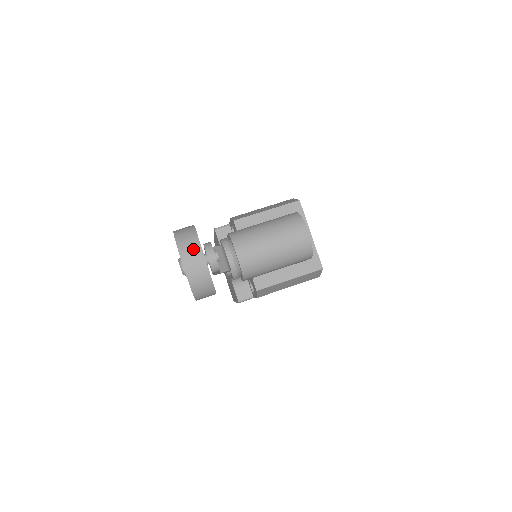
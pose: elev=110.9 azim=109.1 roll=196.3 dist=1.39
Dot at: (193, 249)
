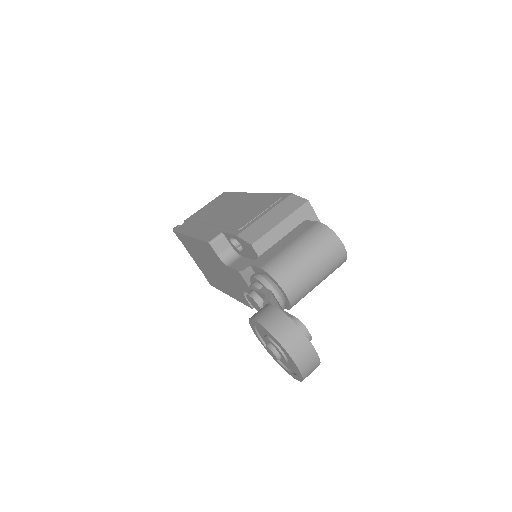
Dot at: (301, 345)
